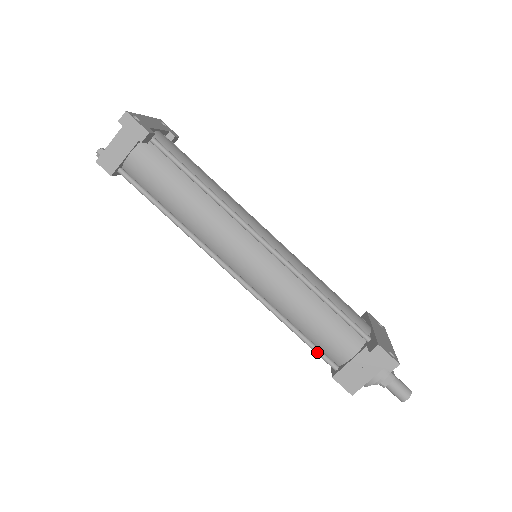
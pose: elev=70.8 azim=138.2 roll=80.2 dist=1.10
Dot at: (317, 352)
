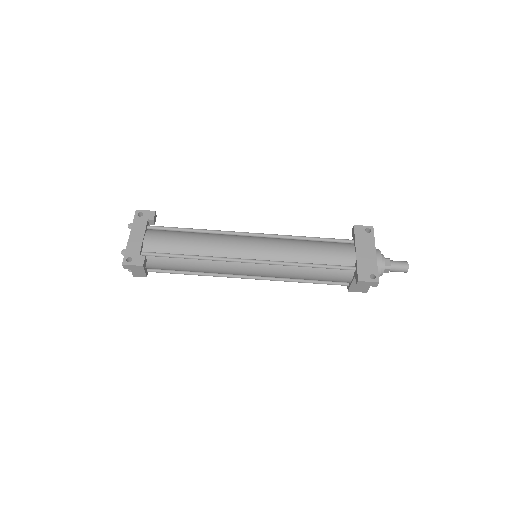
Dot at: occluded
